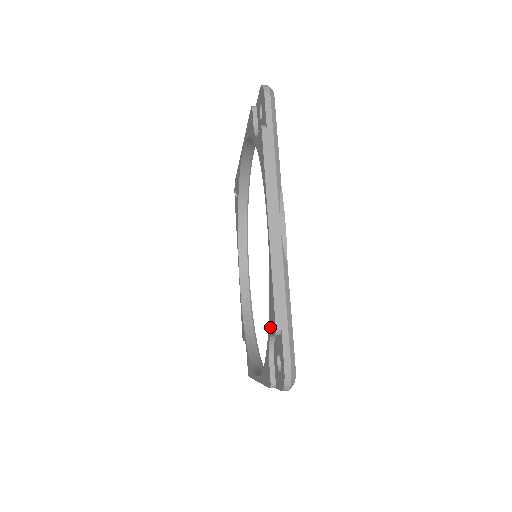
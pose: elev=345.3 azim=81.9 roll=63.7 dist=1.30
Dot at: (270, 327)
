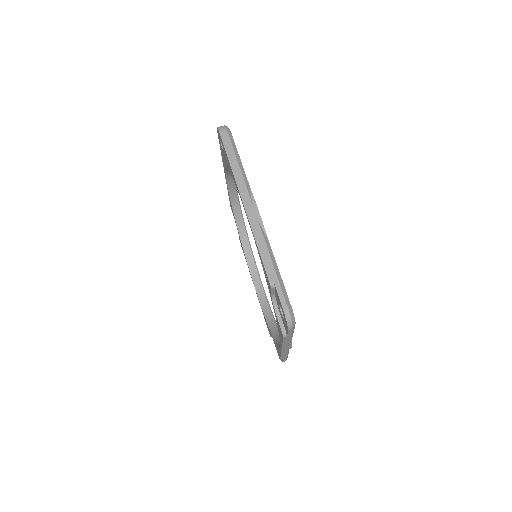
Dot at: occluded
